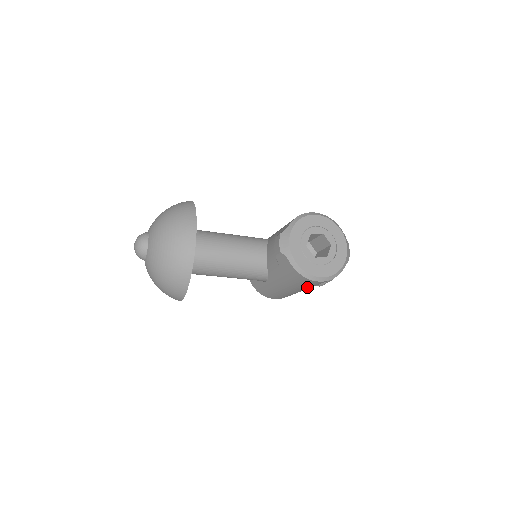
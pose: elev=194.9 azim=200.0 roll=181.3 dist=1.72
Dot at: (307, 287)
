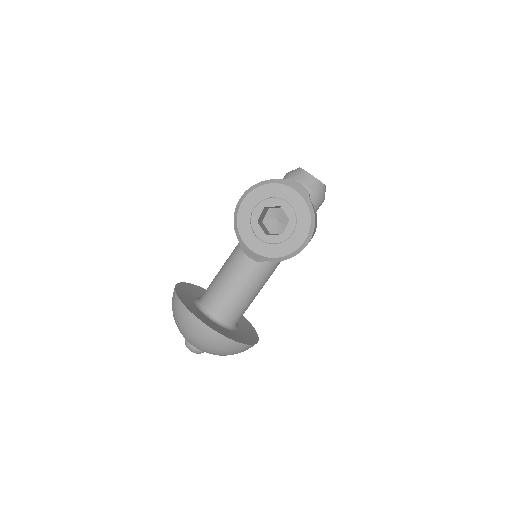
Dot at: (311, 238)
